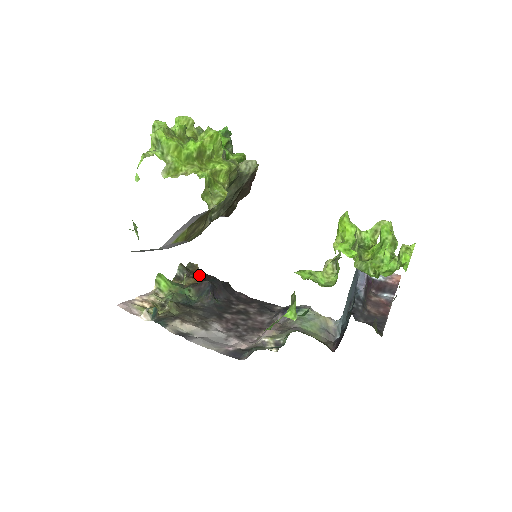
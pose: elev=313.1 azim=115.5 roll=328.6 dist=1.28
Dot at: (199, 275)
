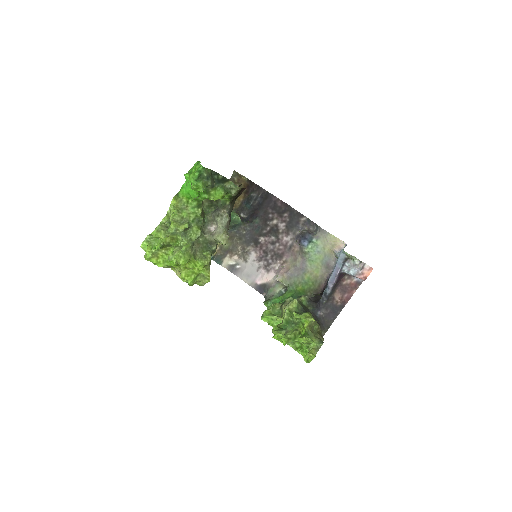
Dot at: (243, 183)
